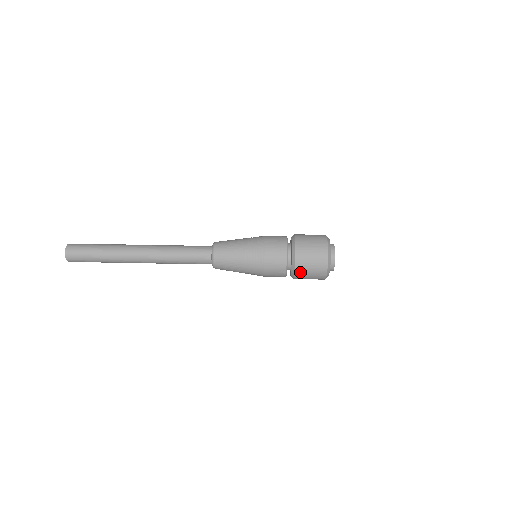
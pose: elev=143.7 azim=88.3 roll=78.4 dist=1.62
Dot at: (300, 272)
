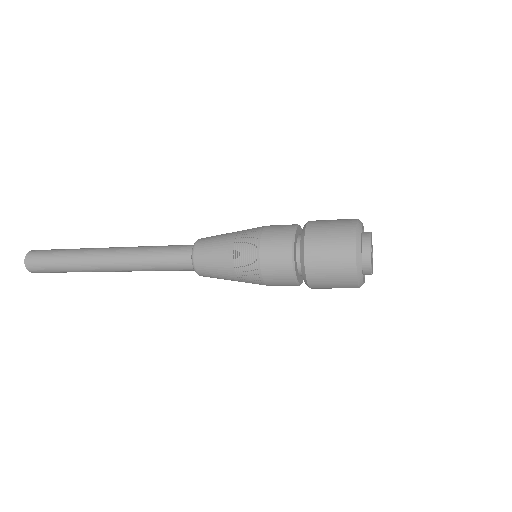
Dot at: (315, 280)
